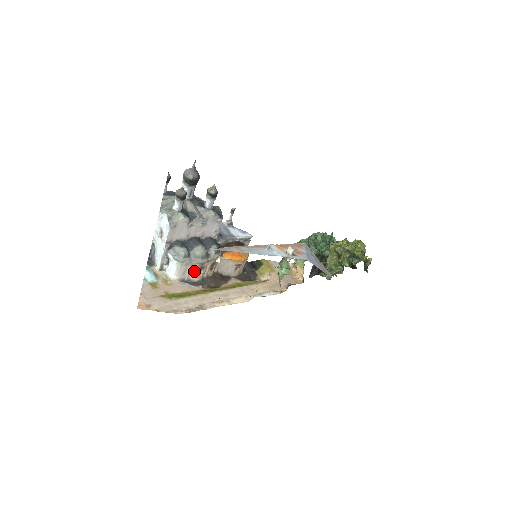
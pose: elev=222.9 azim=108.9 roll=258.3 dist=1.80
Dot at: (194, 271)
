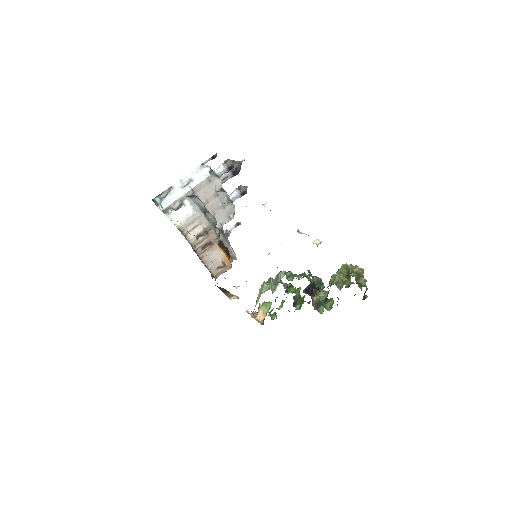
Dot at: (197, 230)
